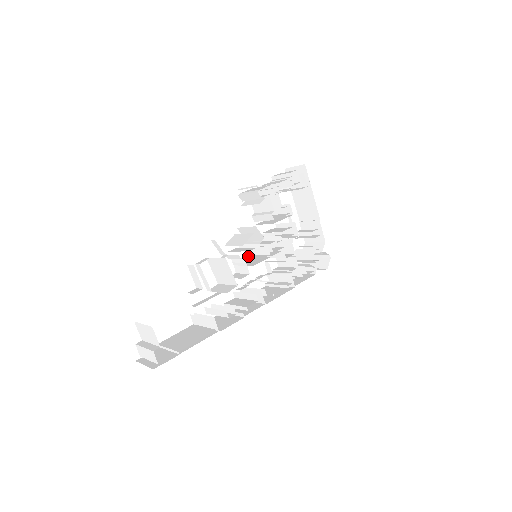
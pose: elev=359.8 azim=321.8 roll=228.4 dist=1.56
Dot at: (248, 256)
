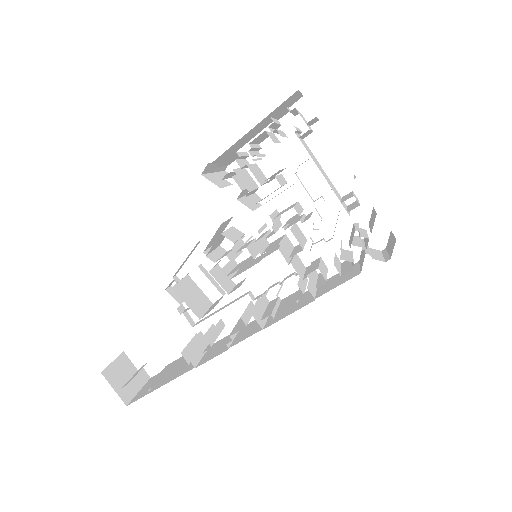
Dot at: occluded
